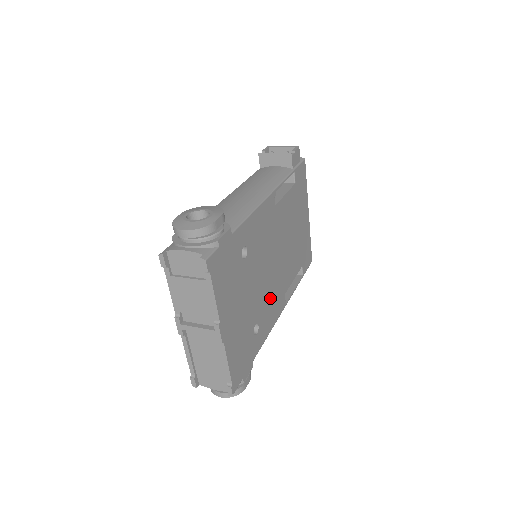
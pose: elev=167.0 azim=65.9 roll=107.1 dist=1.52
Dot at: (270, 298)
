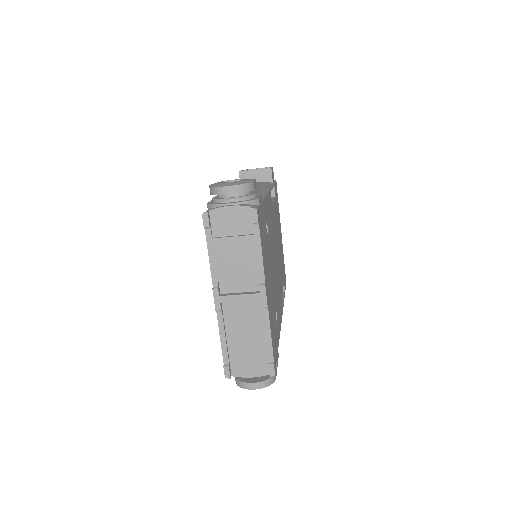
Dot at: (277, 293)
